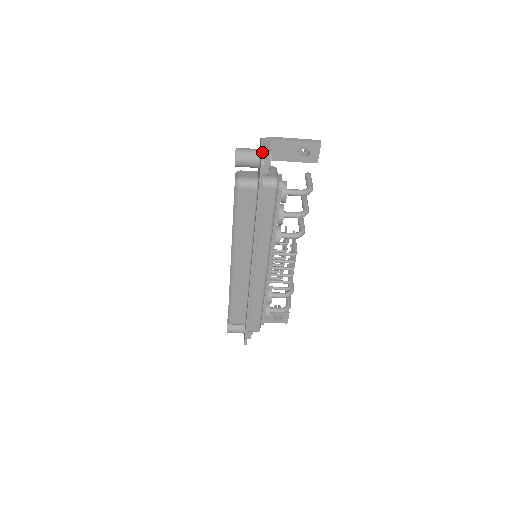
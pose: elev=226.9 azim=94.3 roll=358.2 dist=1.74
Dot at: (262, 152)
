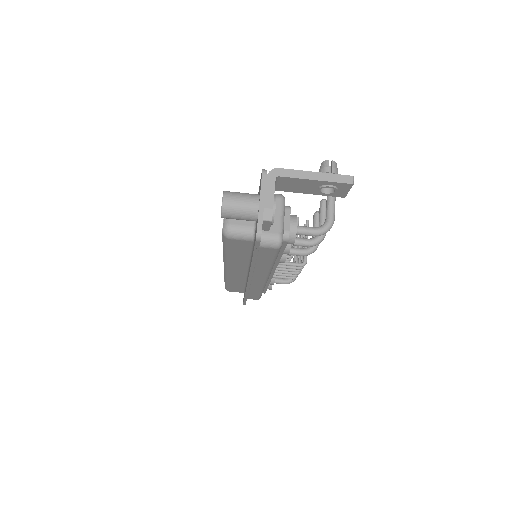
Dot at: (260, 215)
